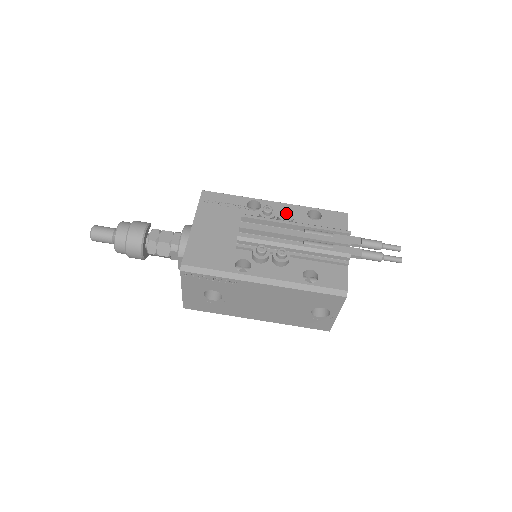
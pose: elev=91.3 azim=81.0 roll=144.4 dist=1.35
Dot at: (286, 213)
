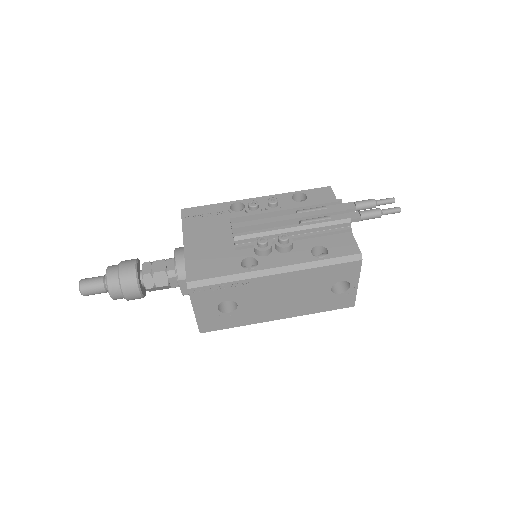
Dot at: (272, 202)
